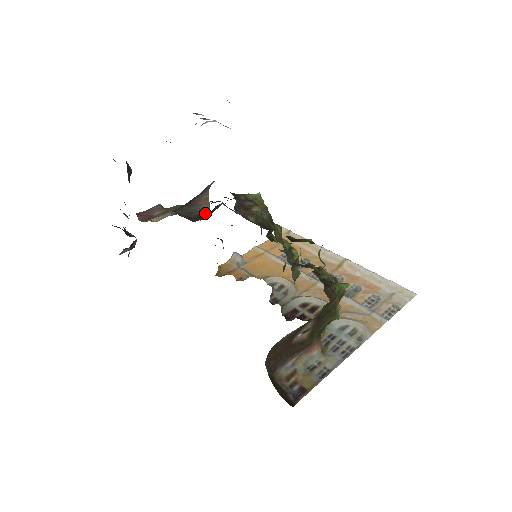
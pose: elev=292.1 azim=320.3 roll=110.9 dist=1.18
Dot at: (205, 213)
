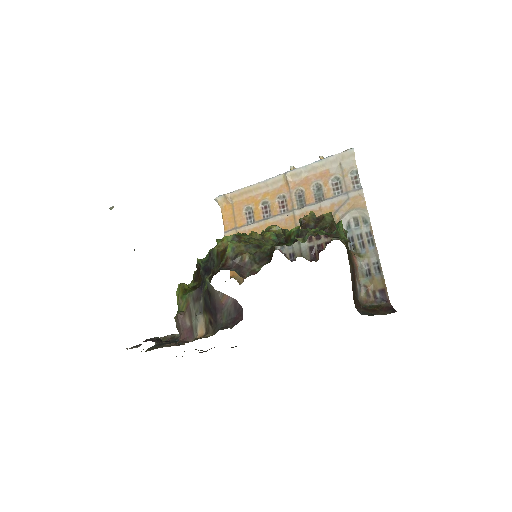
Dot at: (237, 305)
